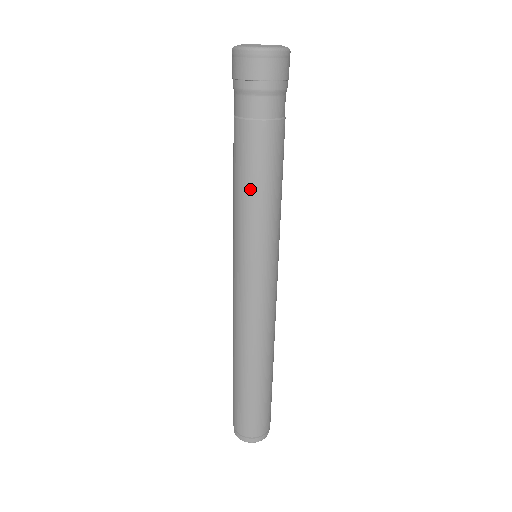
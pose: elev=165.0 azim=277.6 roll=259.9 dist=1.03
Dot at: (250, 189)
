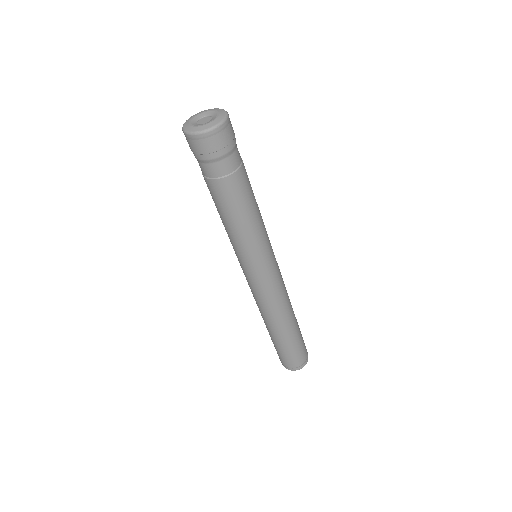
Dot at: (223, 220)
